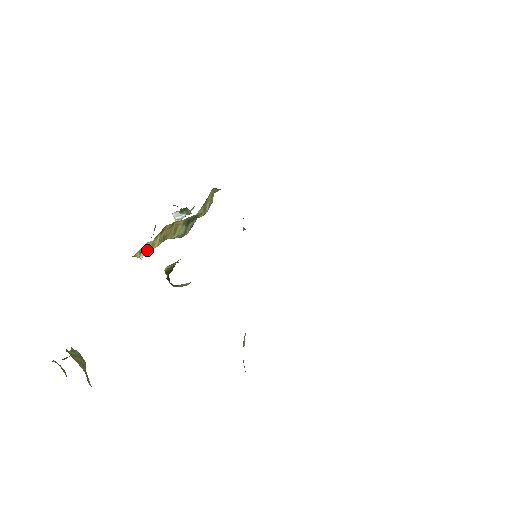
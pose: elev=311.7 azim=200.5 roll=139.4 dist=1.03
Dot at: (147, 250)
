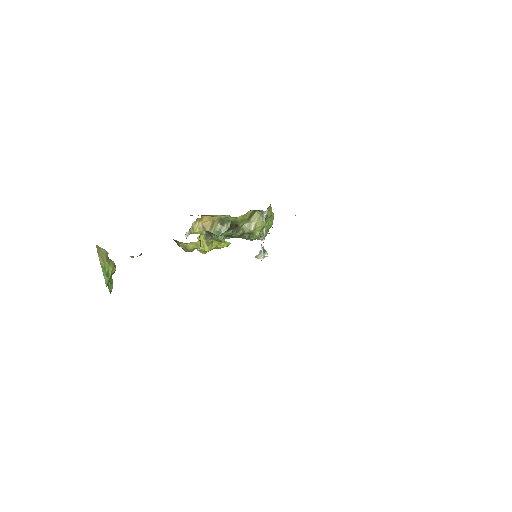
Dot at: (191, 233)
